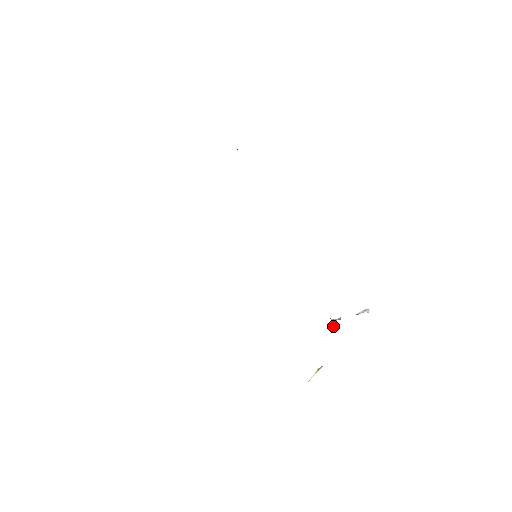
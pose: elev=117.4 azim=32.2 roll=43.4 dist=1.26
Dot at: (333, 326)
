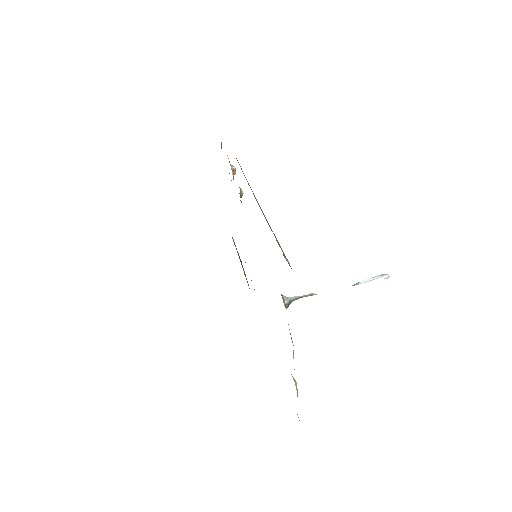
Dot at: (287, 304)
